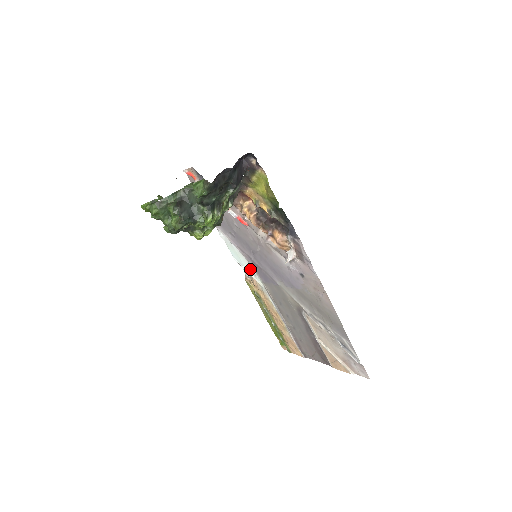
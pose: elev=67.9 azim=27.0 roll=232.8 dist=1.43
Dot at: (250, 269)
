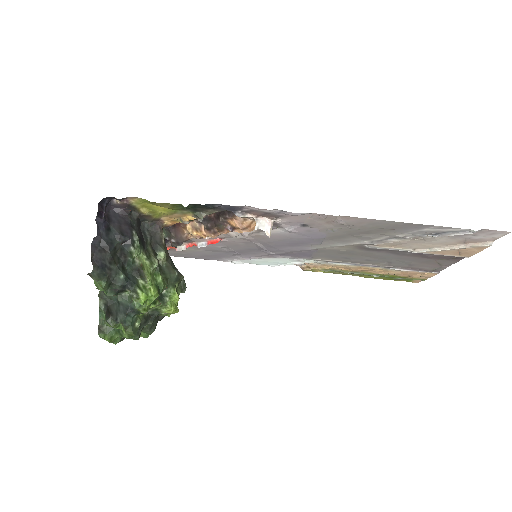
Dot at: (289, 261)
